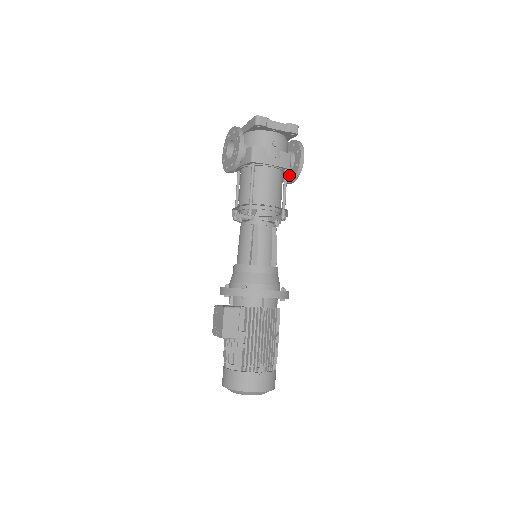
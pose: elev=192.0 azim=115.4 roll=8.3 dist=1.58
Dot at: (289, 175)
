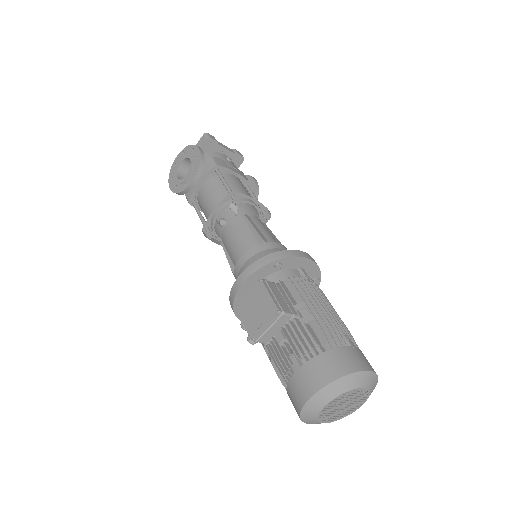
Dot at: occluded
